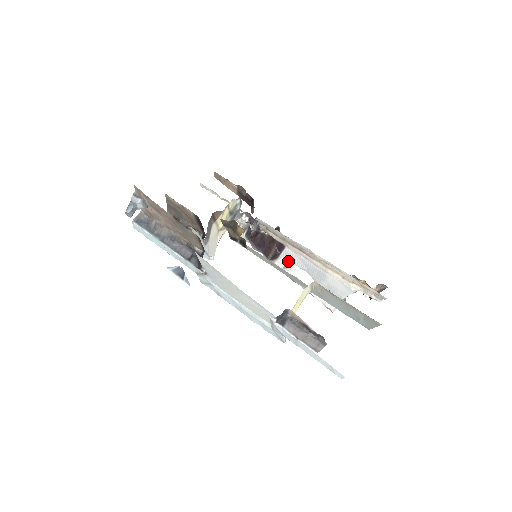
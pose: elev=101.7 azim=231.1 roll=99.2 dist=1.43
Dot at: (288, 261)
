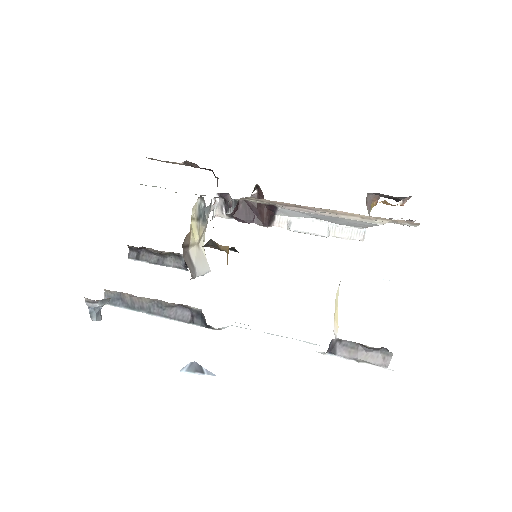
Dot at: (288, 216)
